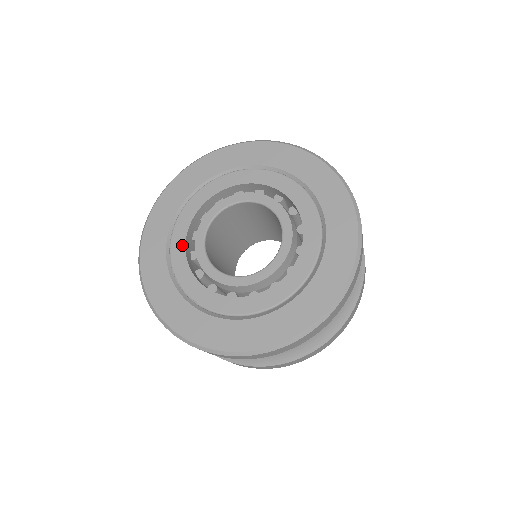
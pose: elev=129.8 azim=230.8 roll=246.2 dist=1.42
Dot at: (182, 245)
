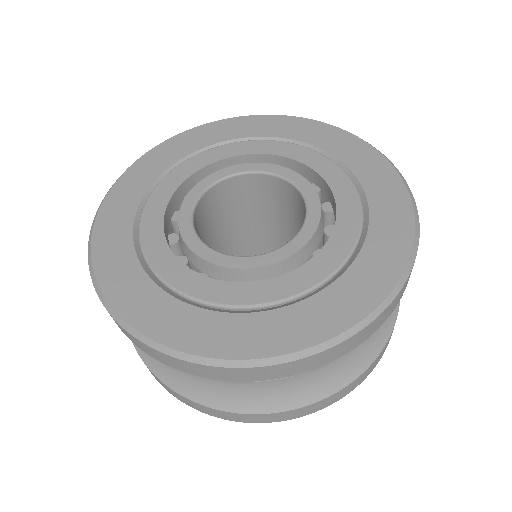
Dot at: (182, 269)
